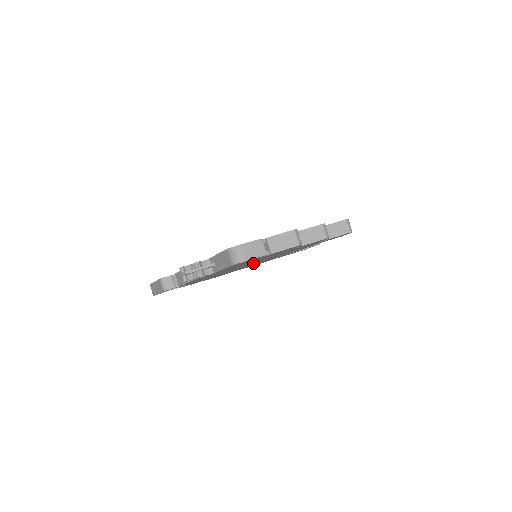
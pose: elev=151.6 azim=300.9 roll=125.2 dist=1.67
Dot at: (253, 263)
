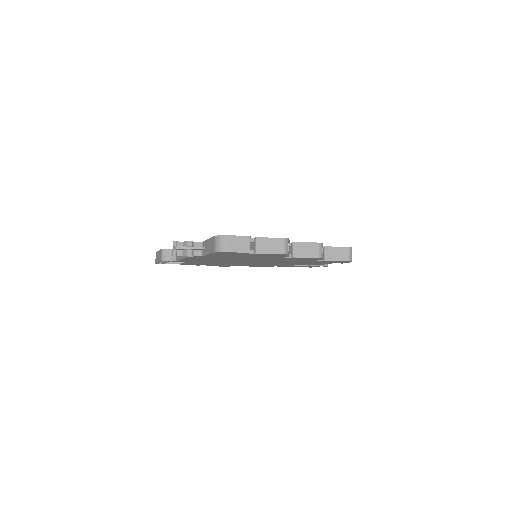
Dot at: occluded
